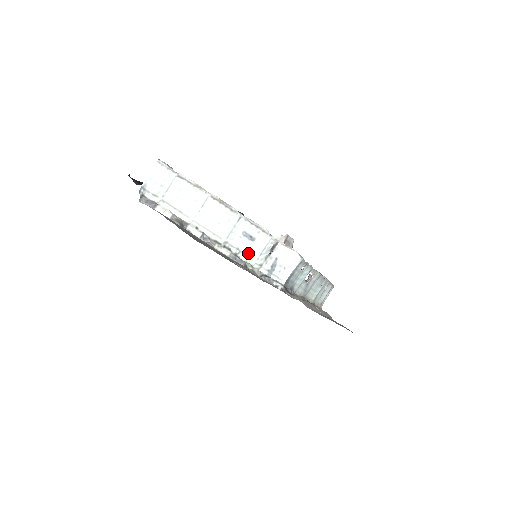
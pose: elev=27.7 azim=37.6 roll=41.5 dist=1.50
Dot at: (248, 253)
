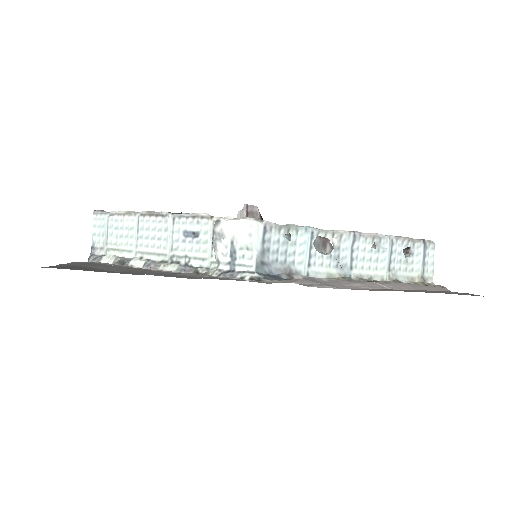
Dot at: (199, 255)
